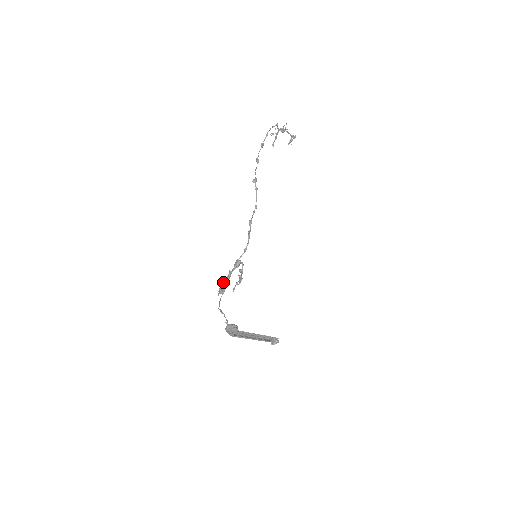
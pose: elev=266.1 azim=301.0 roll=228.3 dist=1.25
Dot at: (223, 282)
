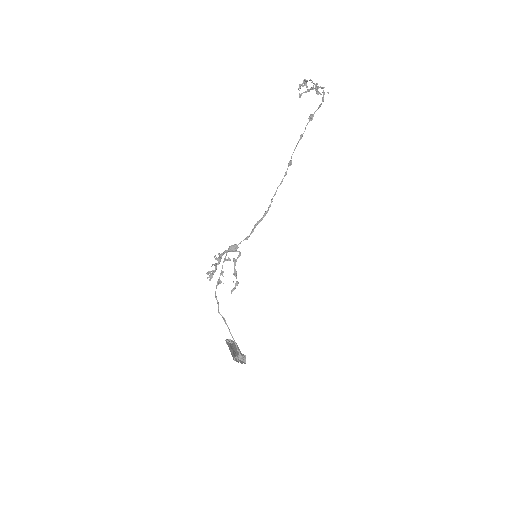
Dot at: occluded
